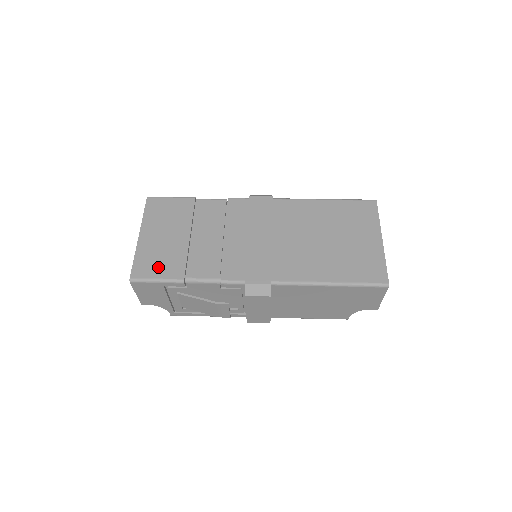
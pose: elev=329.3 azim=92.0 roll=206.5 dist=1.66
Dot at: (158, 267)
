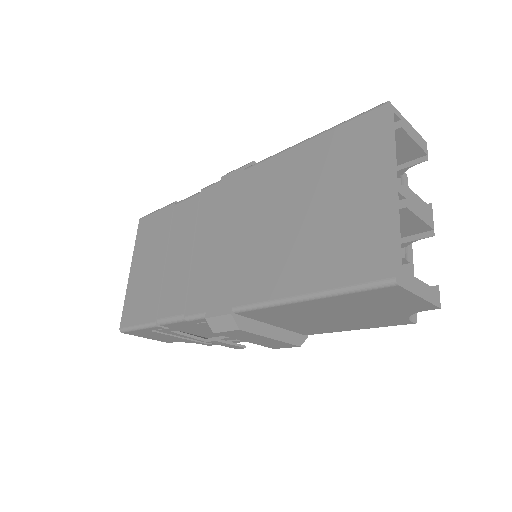
Dot at: (138, 310)
